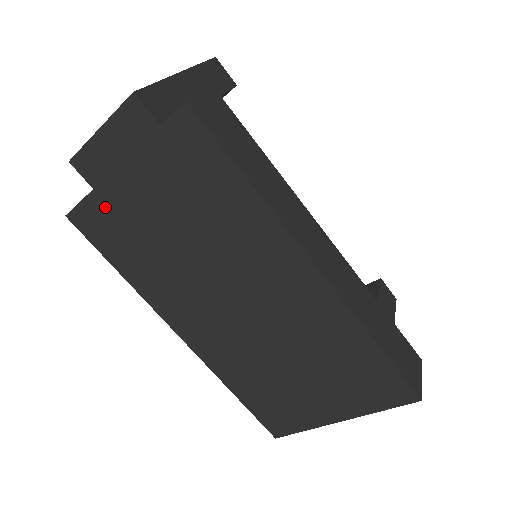
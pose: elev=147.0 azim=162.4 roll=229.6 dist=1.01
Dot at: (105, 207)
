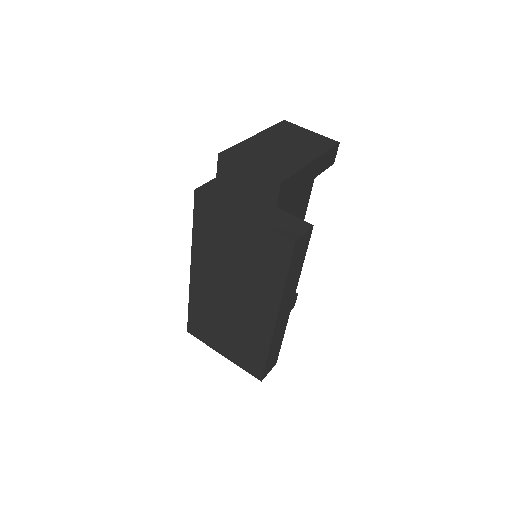
Dot at: (218, 212)
